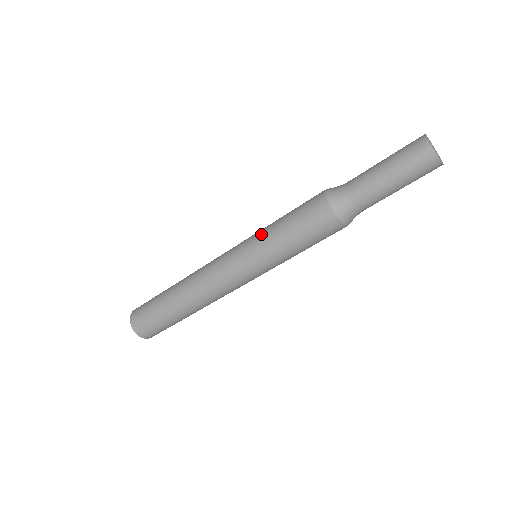
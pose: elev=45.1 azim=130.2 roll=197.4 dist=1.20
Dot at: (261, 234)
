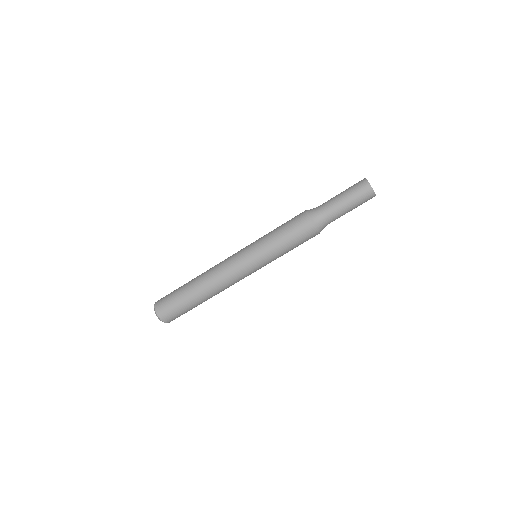
Dot at: occluded
